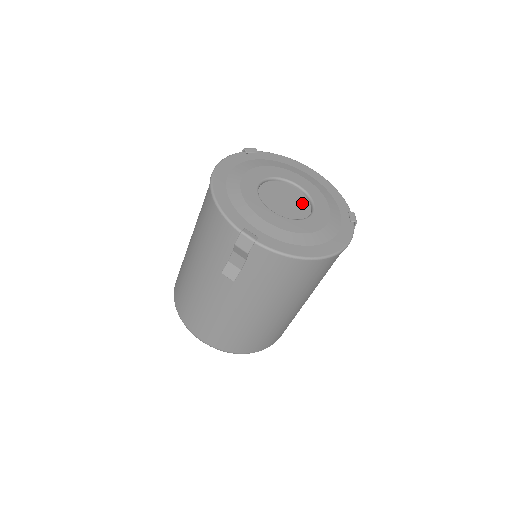
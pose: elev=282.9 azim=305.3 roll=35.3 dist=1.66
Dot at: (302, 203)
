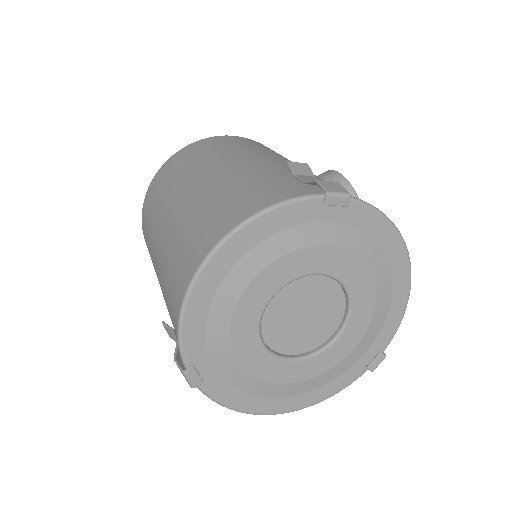
Dot at: (327, 324)
